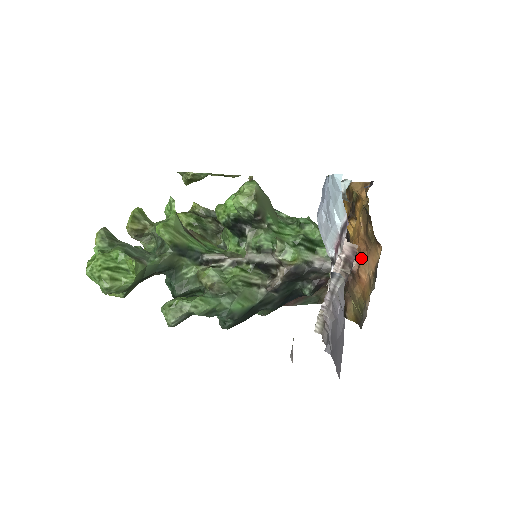
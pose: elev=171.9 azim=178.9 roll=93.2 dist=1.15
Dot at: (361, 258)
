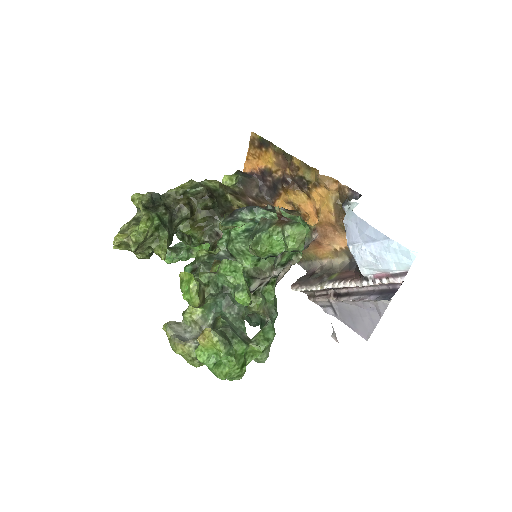
Dot at: (328, 236)
